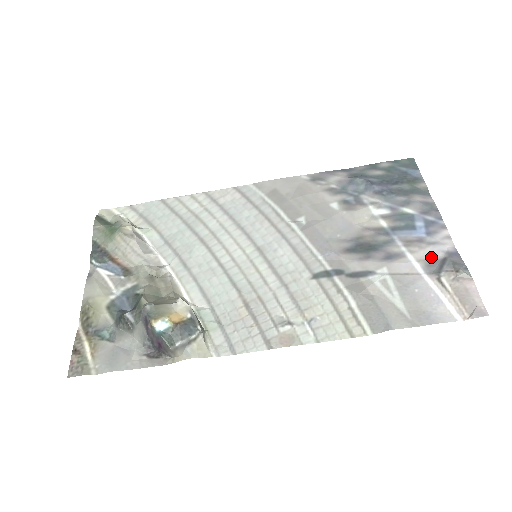
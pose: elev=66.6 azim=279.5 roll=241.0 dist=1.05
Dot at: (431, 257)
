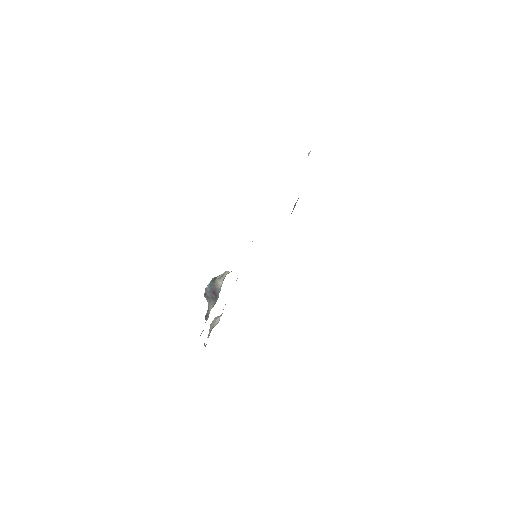
Dot at: occluded
